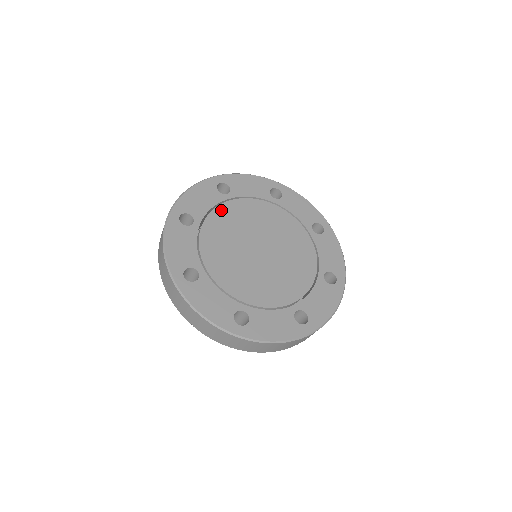
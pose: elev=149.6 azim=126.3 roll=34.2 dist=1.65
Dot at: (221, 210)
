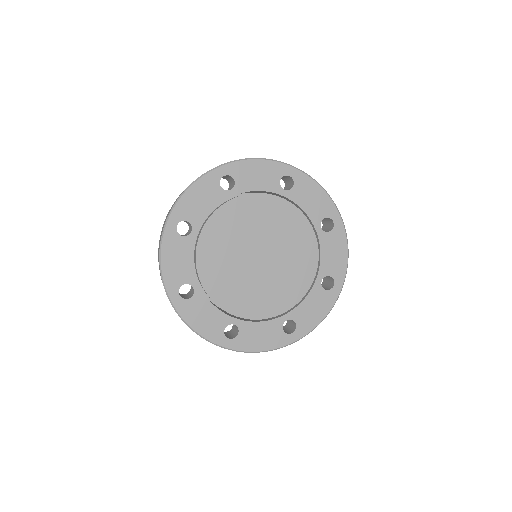
Dot at: (202, 253)
